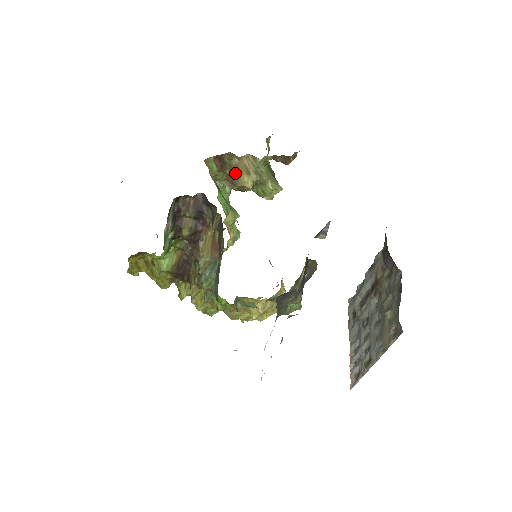
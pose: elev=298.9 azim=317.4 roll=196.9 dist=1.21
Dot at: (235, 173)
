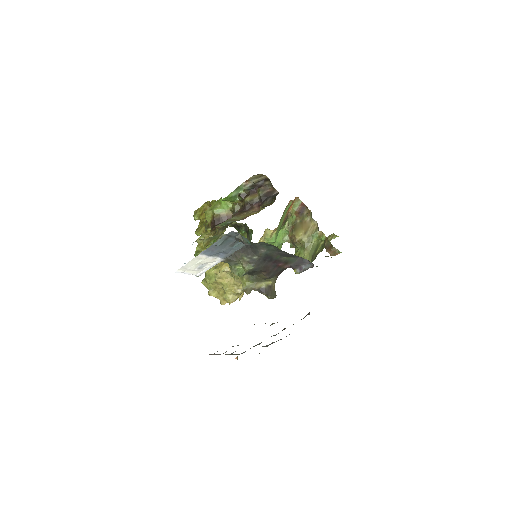
Dot at: (300, 225)
